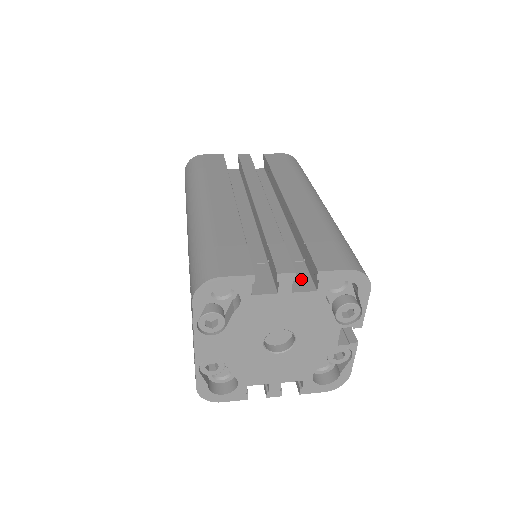
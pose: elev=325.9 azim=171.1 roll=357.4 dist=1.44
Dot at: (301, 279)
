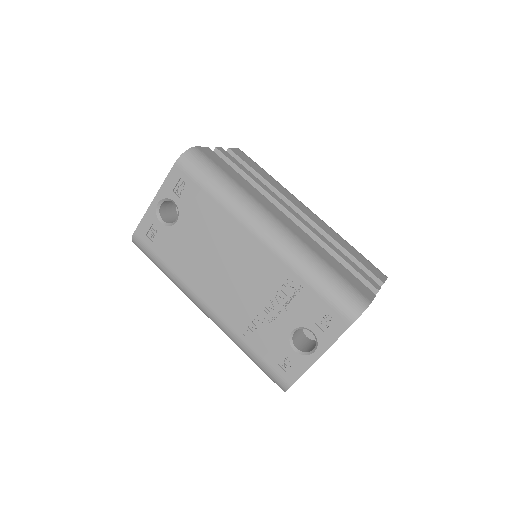
Dot at: occluded
